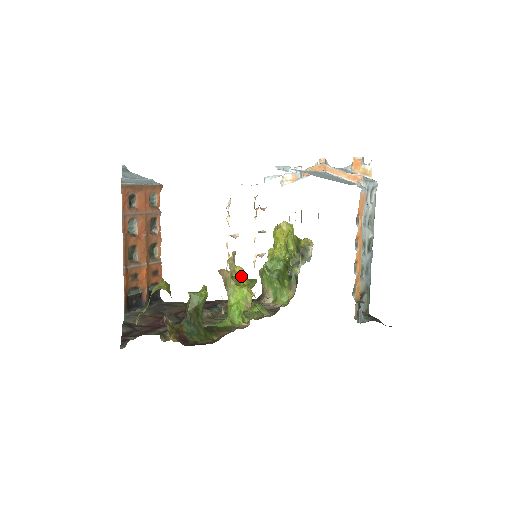
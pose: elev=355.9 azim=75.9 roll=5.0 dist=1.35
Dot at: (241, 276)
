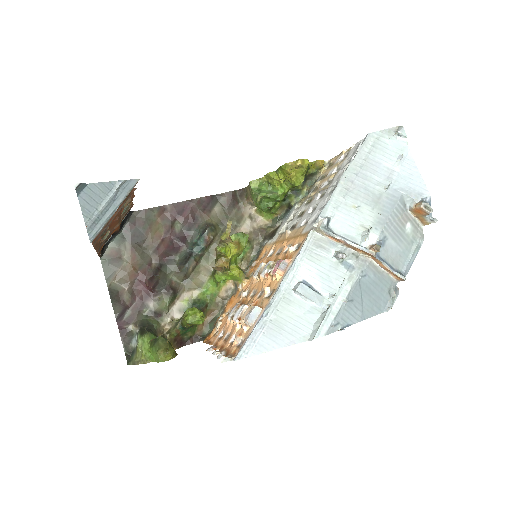
Dot at: (234, 255)
